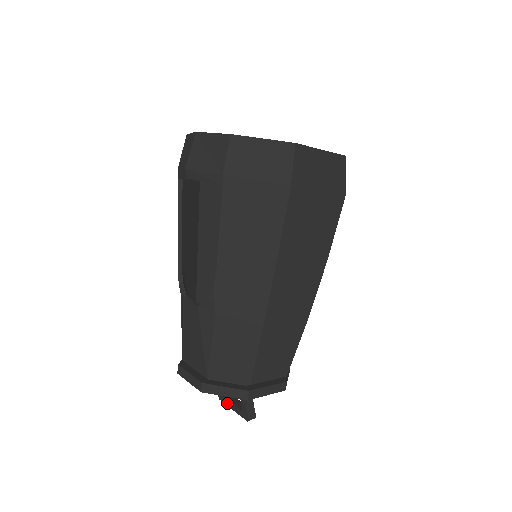
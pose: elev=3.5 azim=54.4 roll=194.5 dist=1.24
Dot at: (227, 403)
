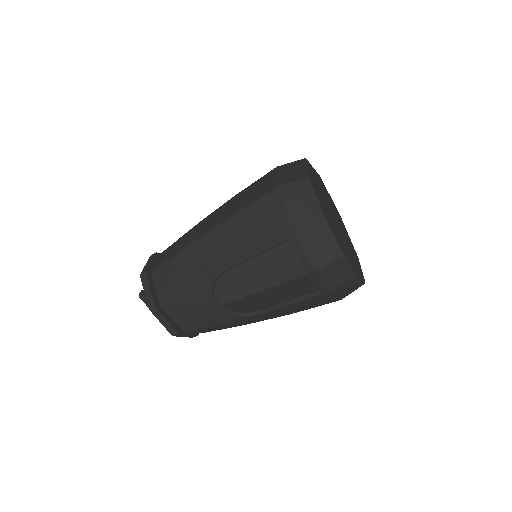
Dot at: occluded
